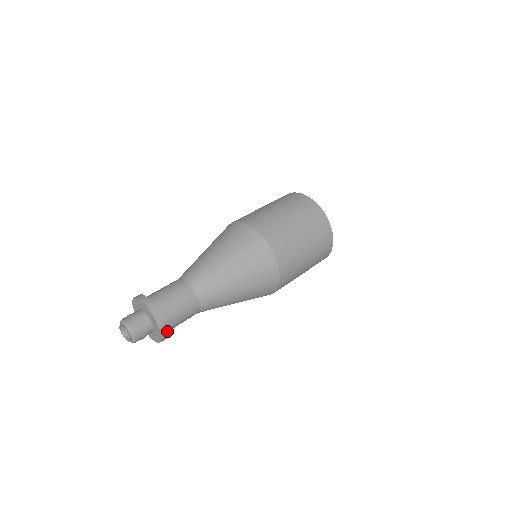
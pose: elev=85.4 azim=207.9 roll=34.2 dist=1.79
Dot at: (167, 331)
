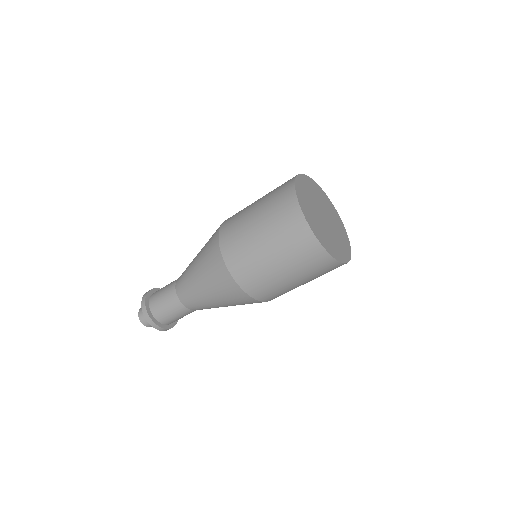
Dot at: occluded
